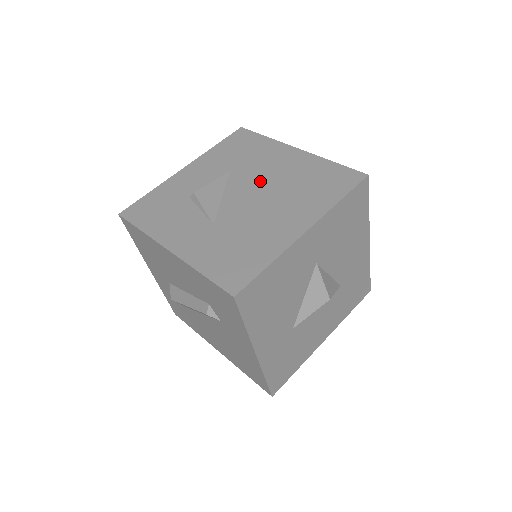
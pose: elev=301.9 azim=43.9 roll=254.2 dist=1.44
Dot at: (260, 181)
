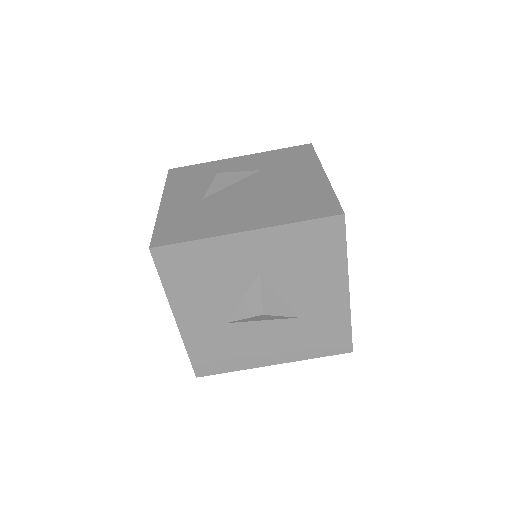
Dot at: (268, 185)
